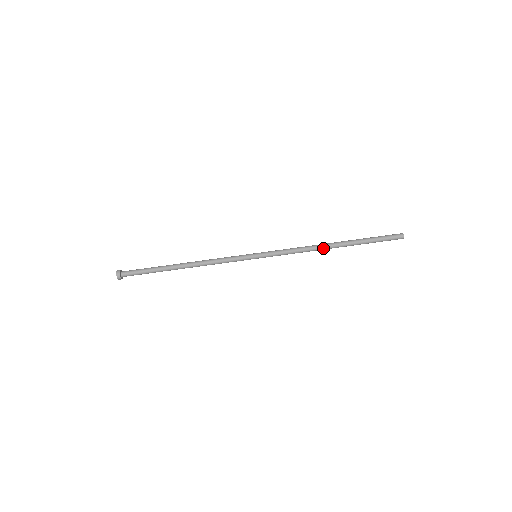
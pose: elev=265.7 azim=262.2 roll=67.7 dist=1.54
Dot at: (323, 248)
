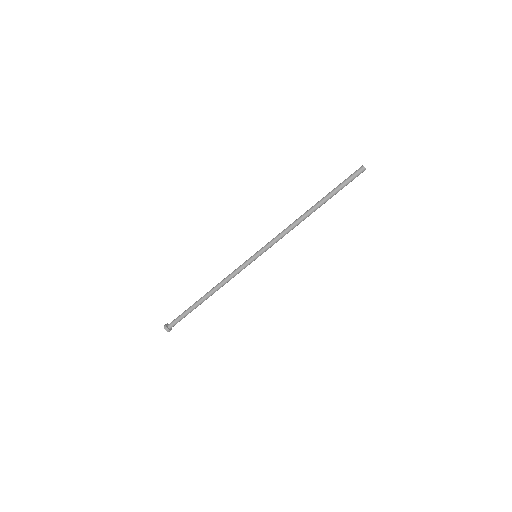
Dot at: (304, 219)
